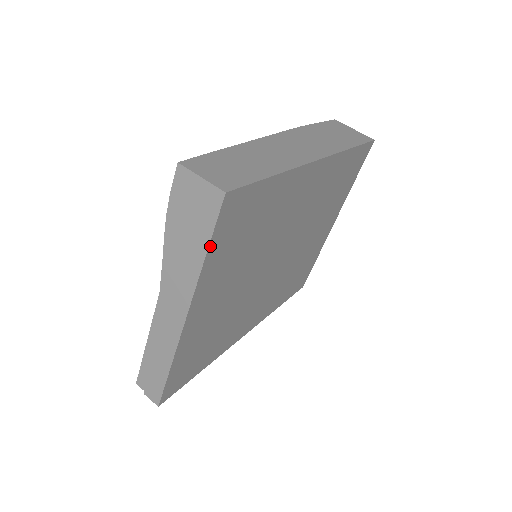
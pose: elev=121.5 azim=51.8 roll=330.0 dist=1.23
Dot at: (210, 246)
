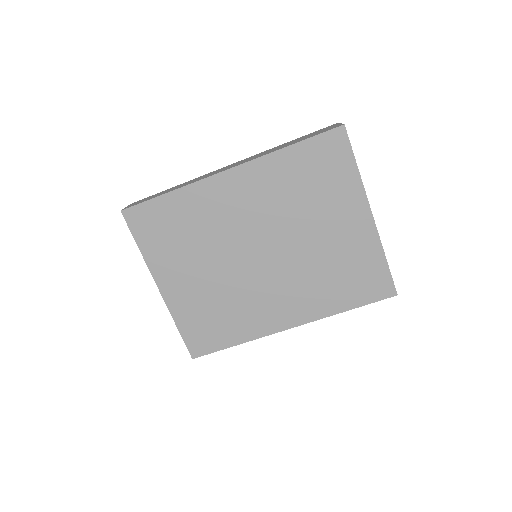
Dot at: (137, 241)
